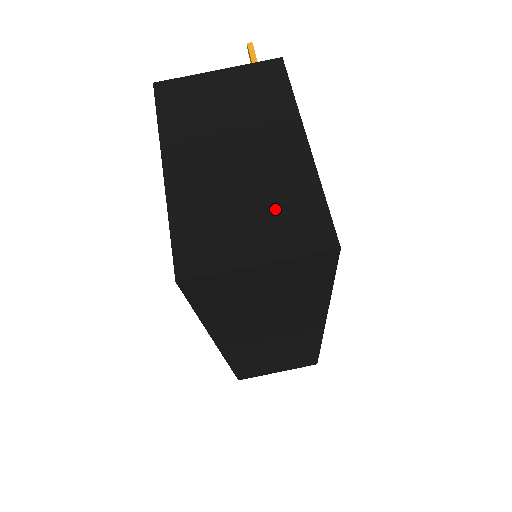
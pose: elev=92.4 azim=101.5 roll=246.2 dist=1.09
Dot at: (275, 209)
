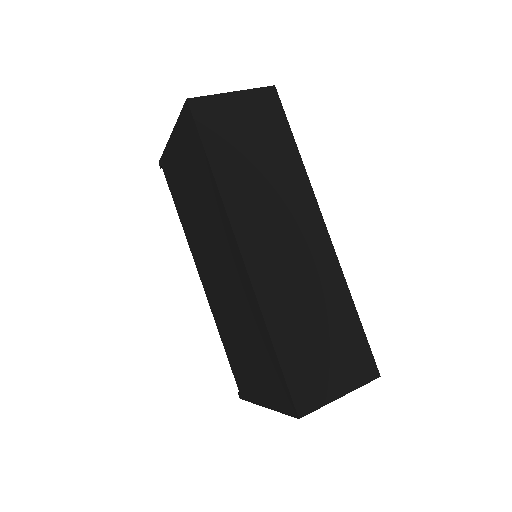
Dot at: occluded
